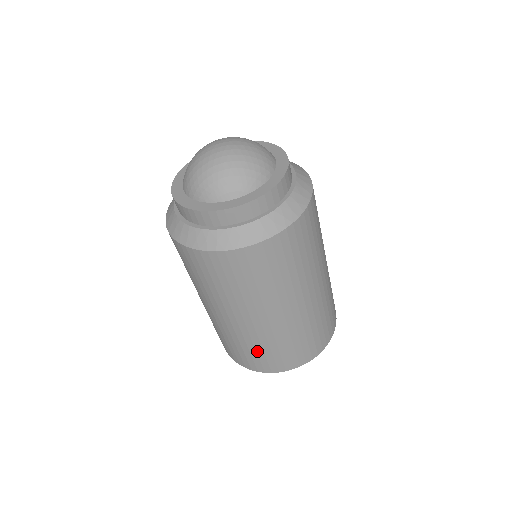
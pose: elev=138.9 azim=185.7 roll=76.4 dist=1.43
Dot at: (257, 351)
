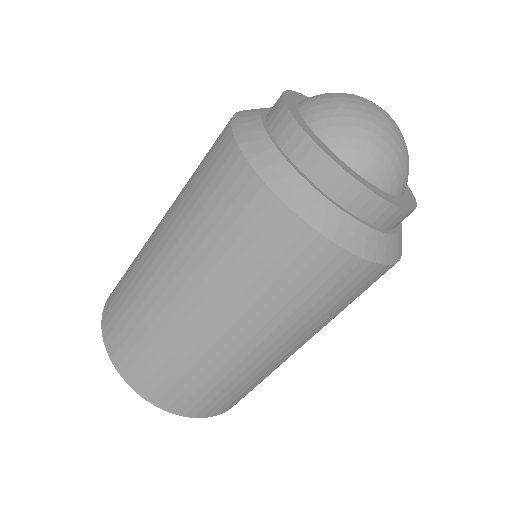
Dot at: (166, 363)
